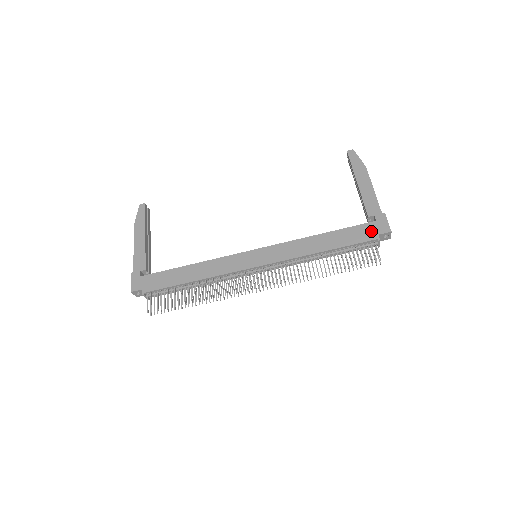
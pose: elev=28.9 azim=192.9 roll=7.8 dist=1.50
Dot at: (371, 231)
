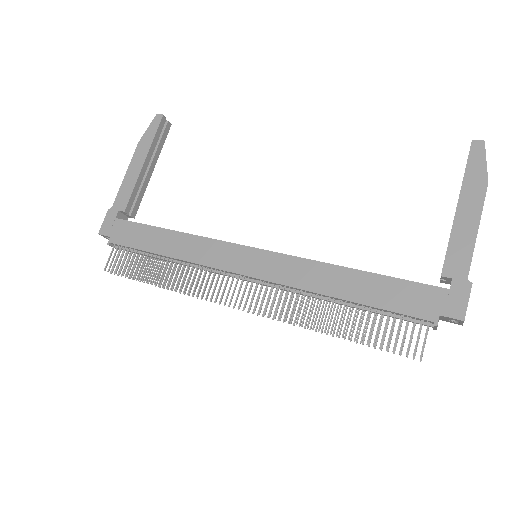
Dot at: (432, 303)
